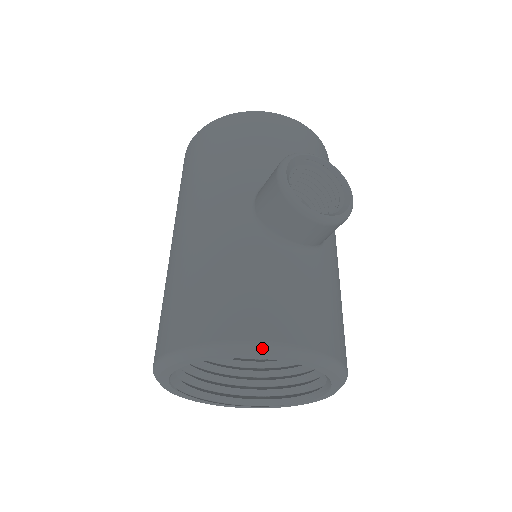
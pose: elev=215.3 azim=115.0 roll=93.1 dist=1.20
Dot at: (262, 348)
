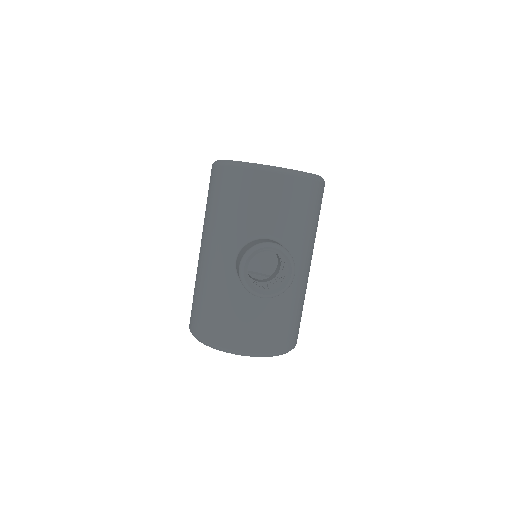
Dot at: (230, 352)
